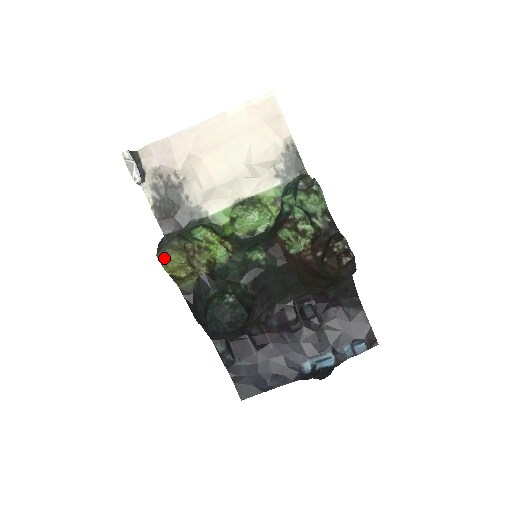
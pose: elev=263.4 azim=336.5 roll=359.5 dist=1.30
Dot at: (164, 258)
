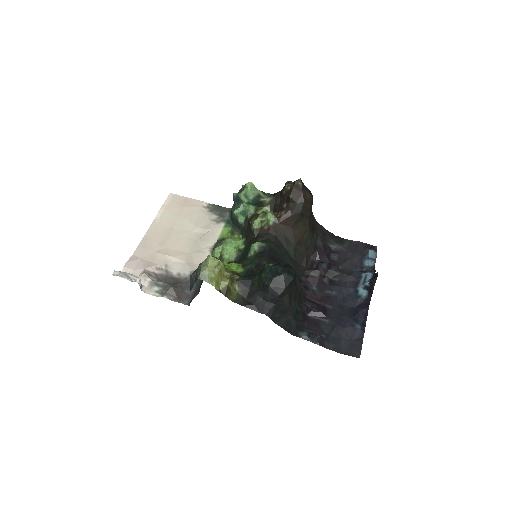
Dot at: (205, 273)
